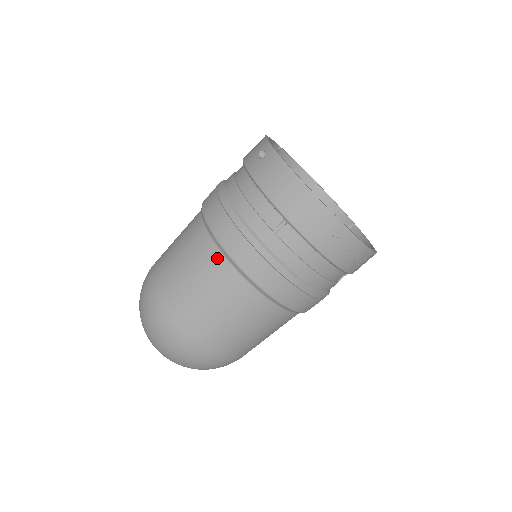
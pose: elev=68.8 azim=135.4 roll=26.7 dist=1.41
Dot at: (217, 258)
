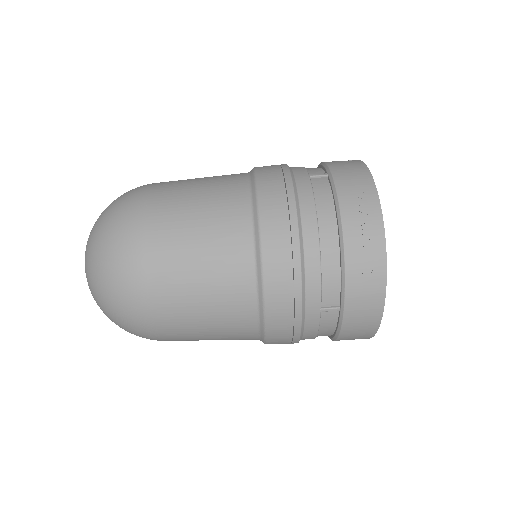
Dot at: (241, 175)
